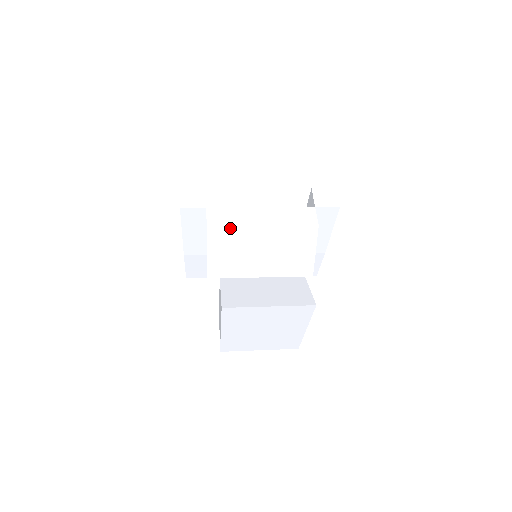
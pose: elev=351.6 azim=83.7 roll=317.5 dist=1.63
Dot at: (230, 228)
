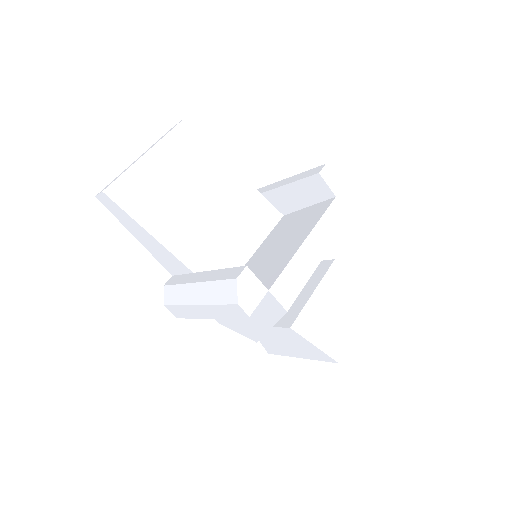
Dot at: occluded
